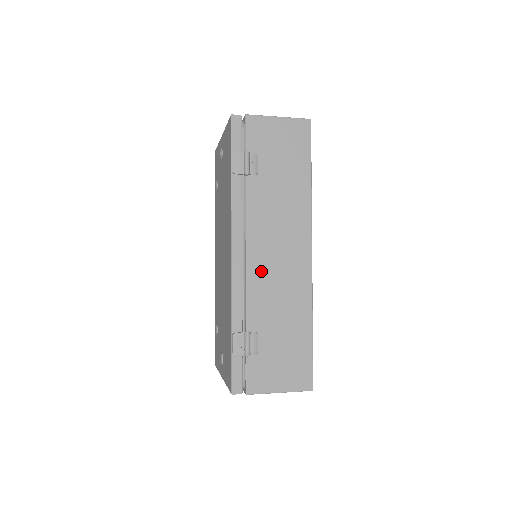
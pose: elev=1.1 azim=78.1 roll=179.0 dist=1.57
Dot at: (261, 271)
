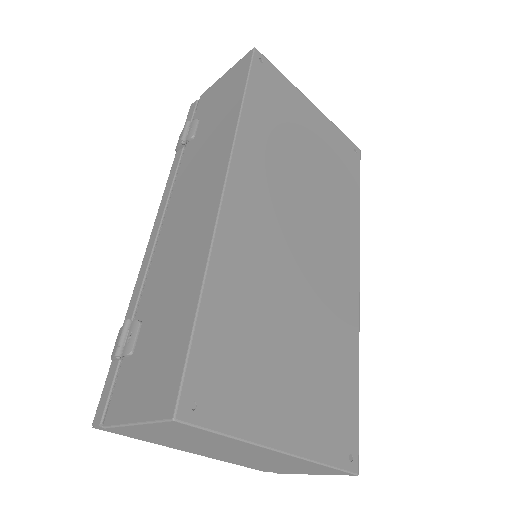
Dot at: (169, 237)
